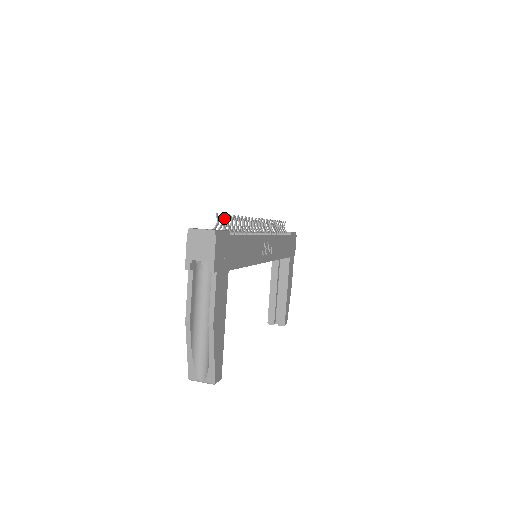
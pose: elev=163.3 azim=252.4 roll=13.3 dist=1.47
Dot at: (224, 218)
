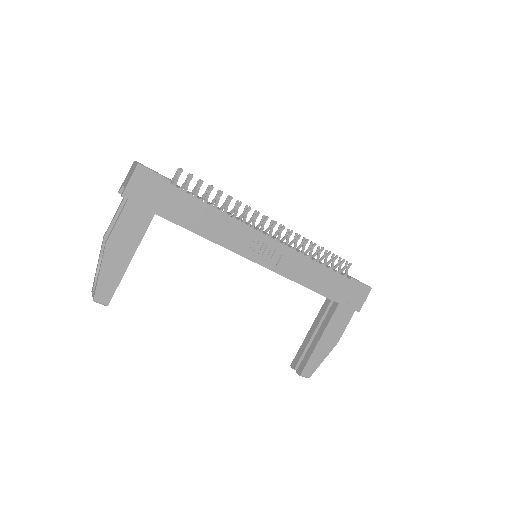
Dot at: (180, 172)
